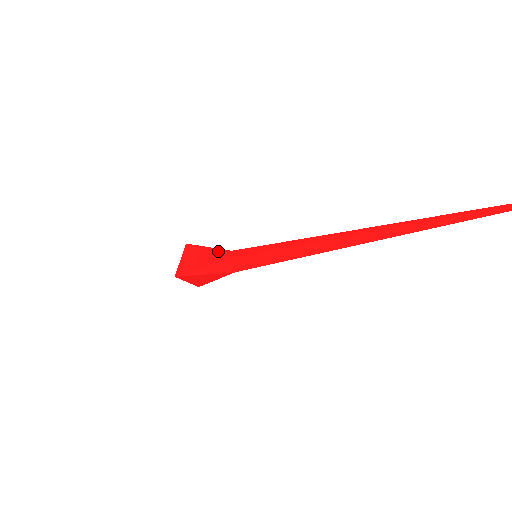
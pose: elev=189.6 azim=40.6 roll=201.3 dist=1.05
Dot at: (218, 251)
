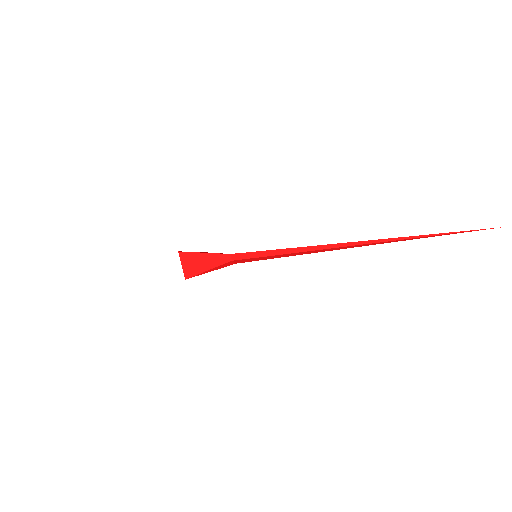
Dot at: (217, 256)
